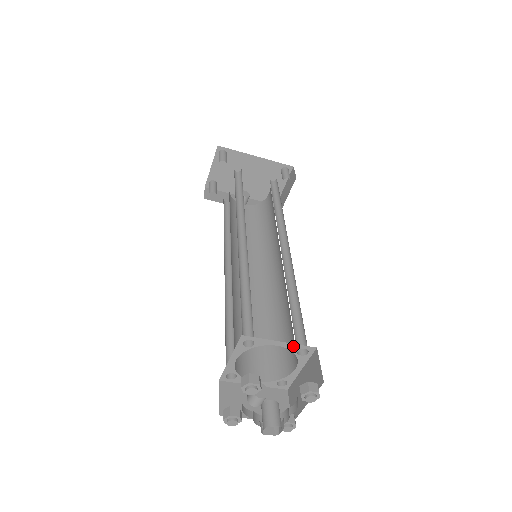
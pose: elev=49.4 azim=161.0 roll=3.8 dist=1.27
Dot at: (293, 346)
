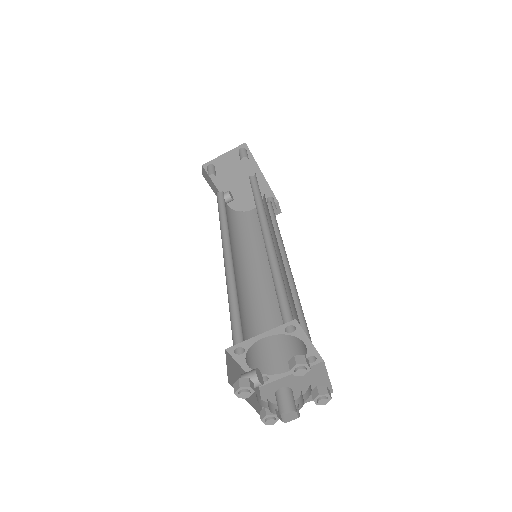
Dot at: (313, 350)
